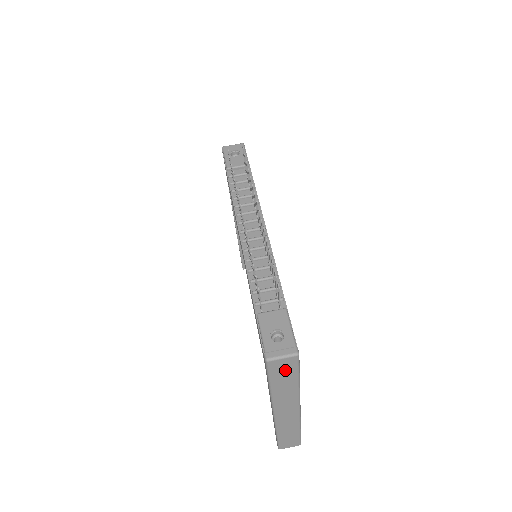
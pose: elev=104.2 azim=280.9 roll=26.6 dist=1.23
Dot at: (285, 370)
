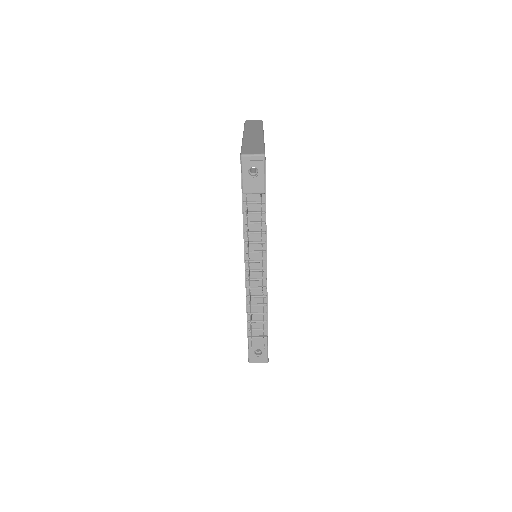
Dot at: occluded
